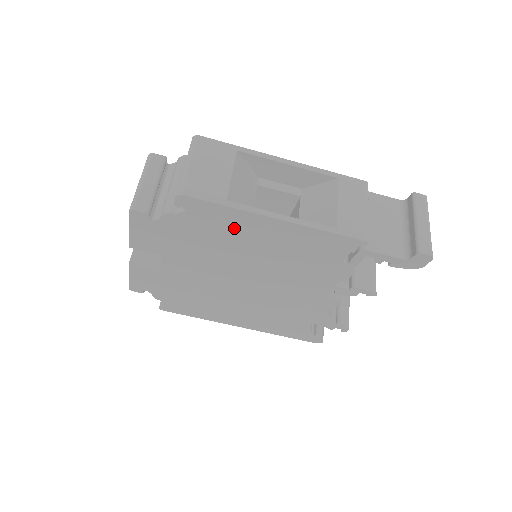
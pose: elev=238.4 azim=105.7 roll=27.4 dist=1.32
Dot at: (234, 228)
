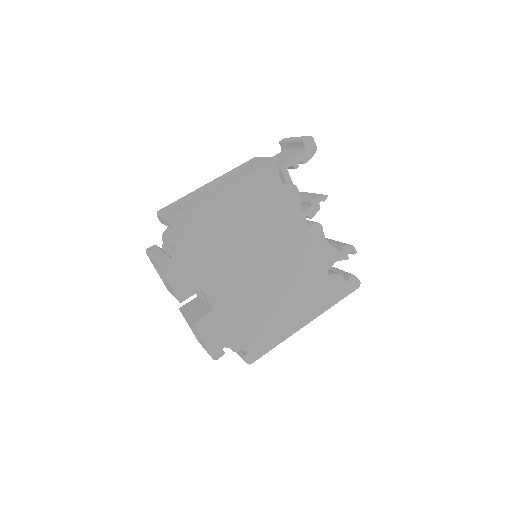
Dot at: (214, 217)
